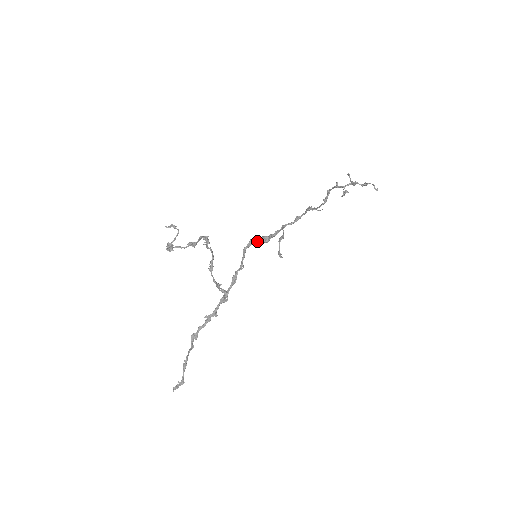
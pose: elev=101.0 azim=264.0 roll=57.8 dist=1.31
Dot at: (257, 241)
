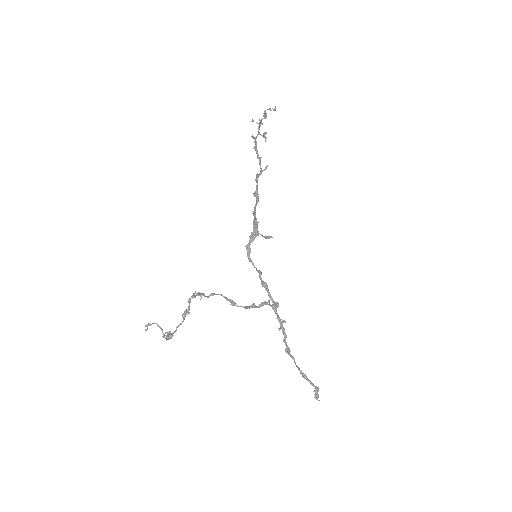
Dot at: (251, 242)
